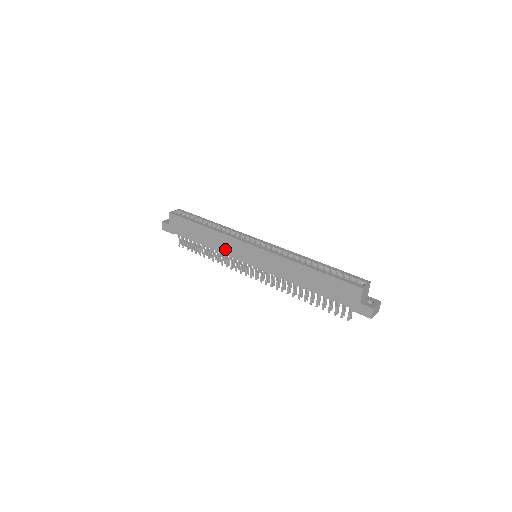
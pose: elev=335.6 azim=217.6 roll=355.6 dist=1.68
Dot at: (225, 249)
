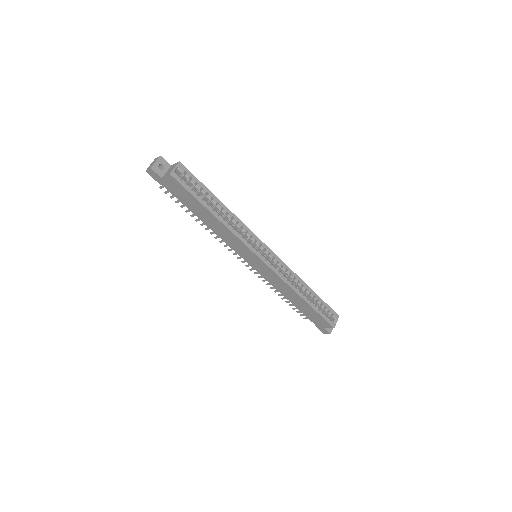
Dot at: (228, 240)
